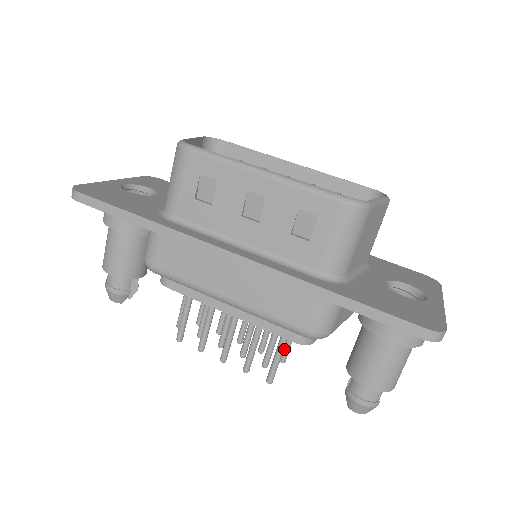
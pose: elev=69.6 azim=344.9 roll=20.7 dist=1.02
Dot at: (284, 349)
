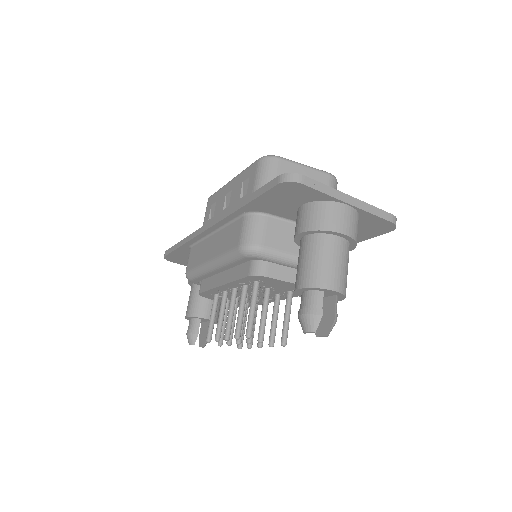
Dot at: (282, 330)
